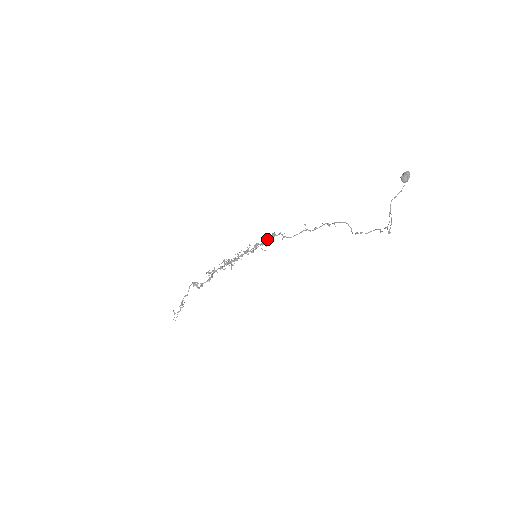
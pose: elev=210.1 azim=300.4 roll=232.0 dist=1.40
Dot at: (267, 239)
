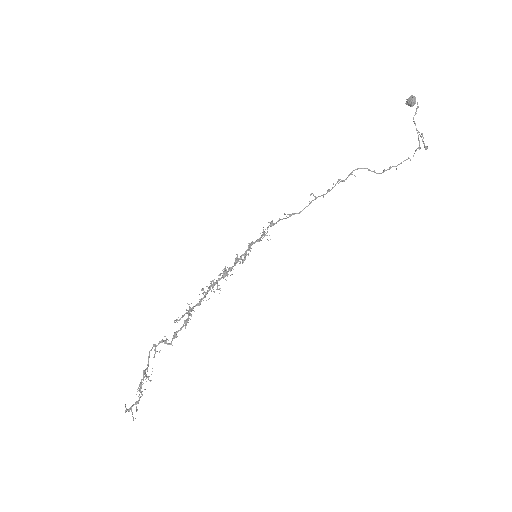
Dot at: (263, 233)
